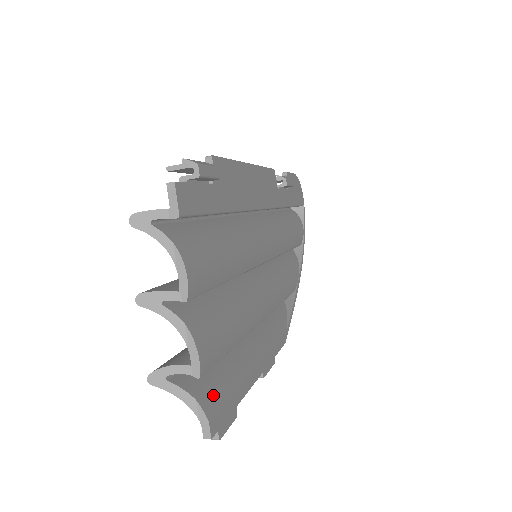
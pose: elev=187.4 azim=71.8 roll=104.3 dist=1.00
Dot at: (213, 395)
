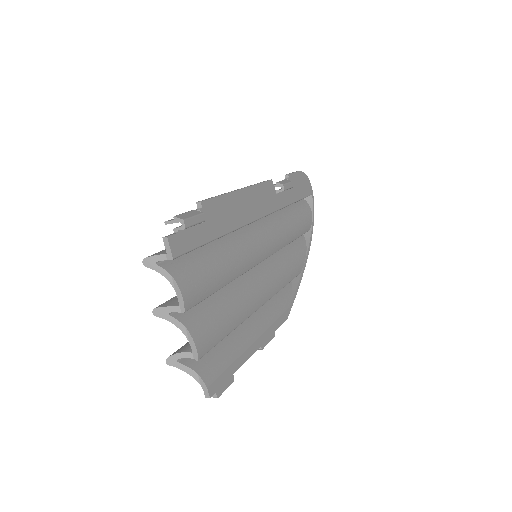
Dot at: (212, 369)
